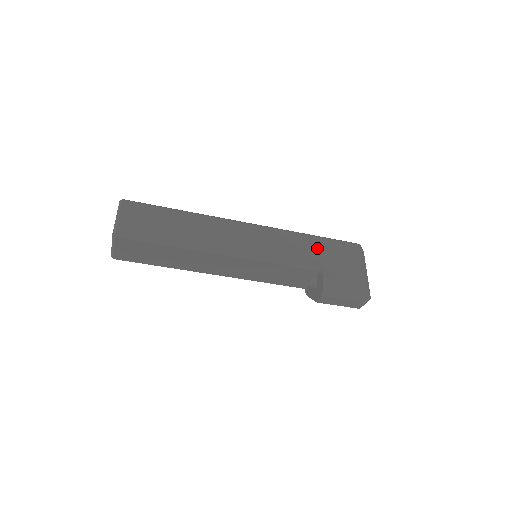
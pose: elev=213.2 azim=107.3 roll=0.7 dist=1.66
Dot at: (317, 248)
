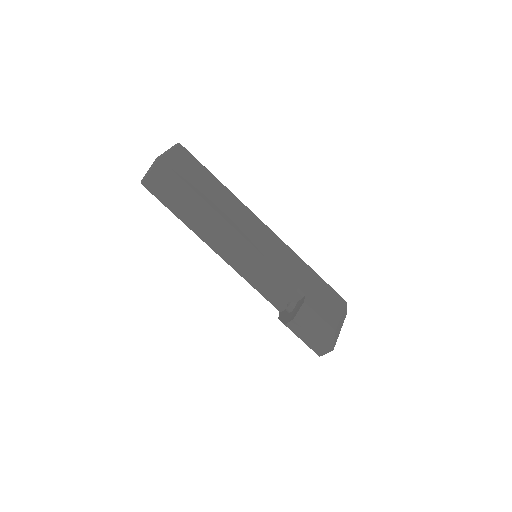
Dot at: (311, 279)
